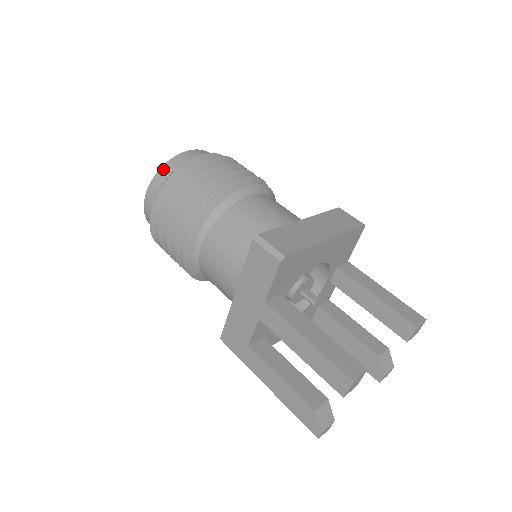
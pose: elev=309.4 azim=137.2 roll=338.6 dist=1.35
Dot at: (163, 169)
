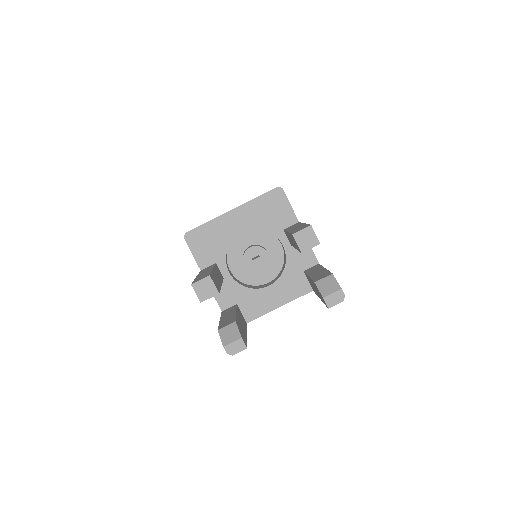
Dot at: occluded
